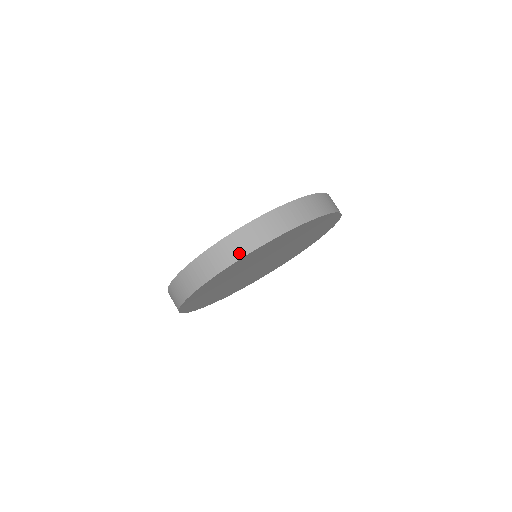
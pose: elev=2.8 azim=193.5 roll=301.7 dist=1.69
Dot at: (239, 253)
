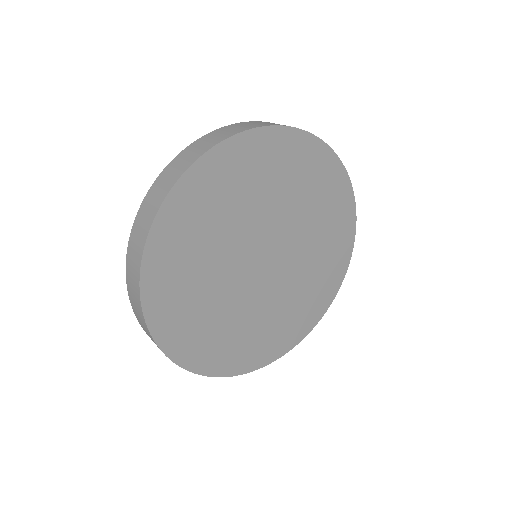
Dot at: (235, 132)
